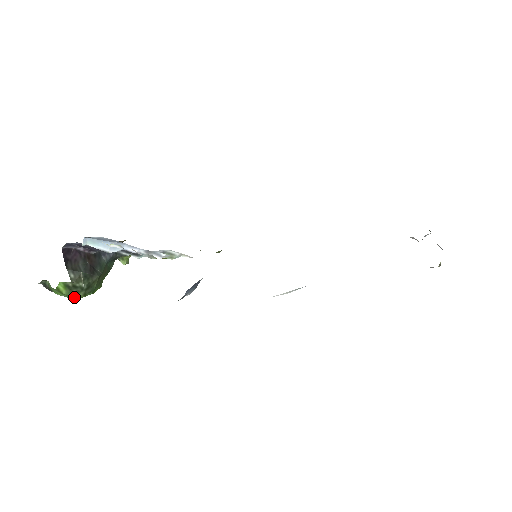
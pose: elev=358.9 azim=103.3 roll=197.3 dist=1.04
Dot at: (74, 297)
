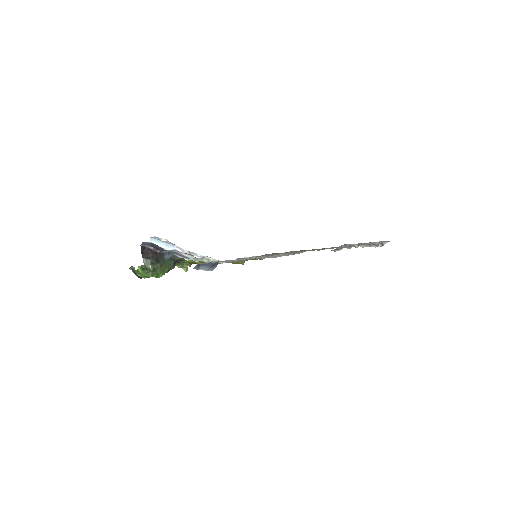
Dot at: (146, 276)
